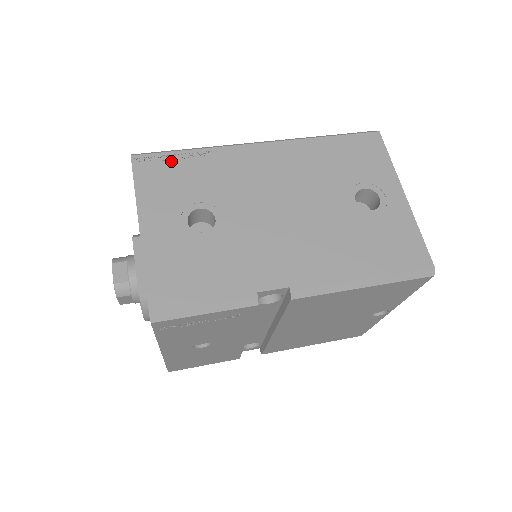
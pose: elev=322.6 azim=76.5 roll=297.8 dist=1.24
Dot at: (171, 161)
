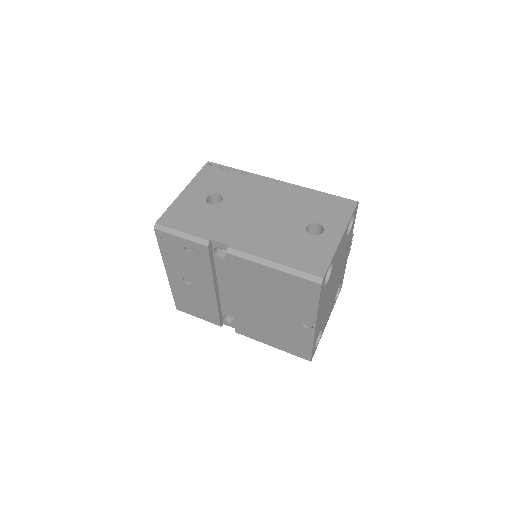
Dot at: (224, 170)
